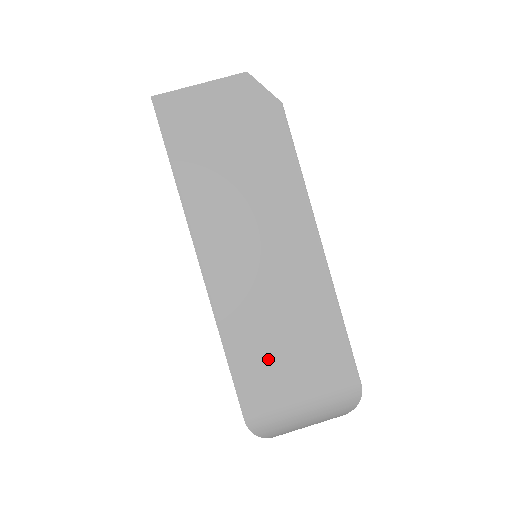
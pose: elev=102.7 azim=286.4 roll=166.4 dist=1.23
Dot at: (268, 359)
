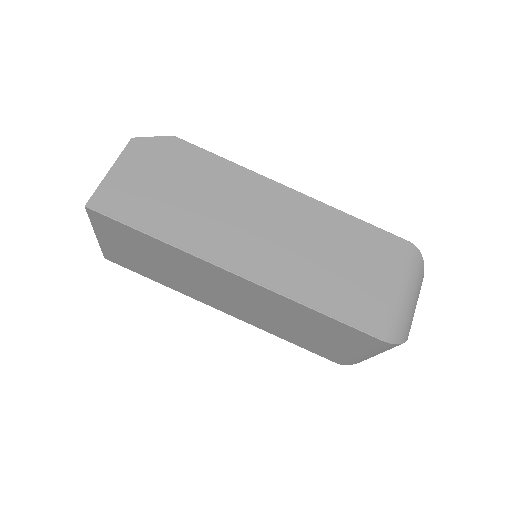
Dot at: (346, 286)
